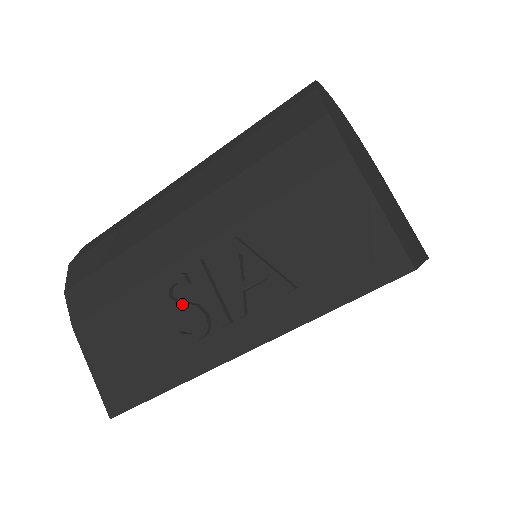
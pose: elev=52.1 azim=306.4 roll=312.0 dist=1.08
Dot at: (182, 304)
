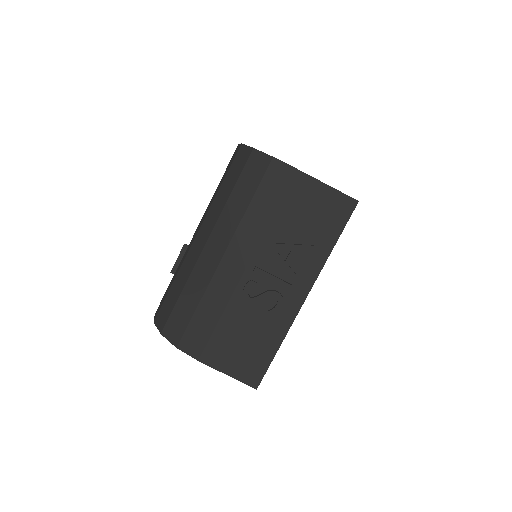
Dot at: (260, 296)
